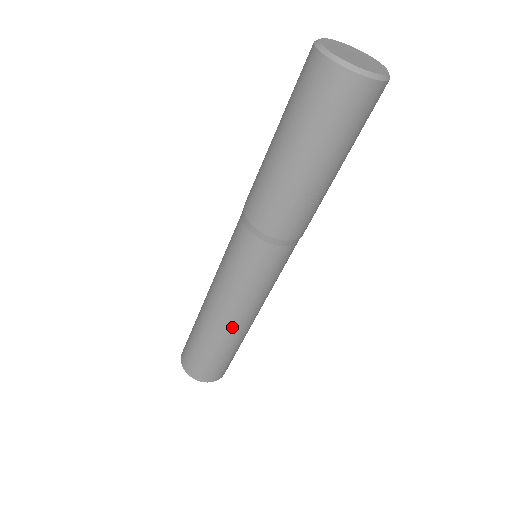
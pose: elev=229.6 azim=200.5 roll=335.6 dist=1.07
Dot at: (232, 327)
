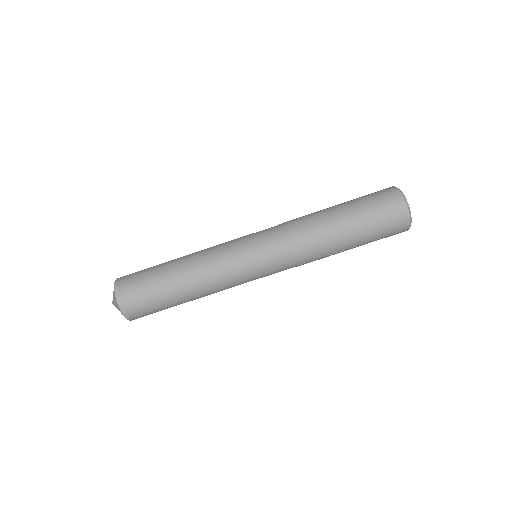
Dot at: (205, 293)
